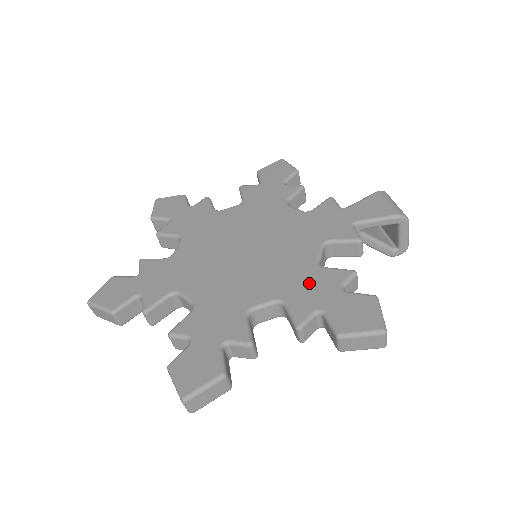
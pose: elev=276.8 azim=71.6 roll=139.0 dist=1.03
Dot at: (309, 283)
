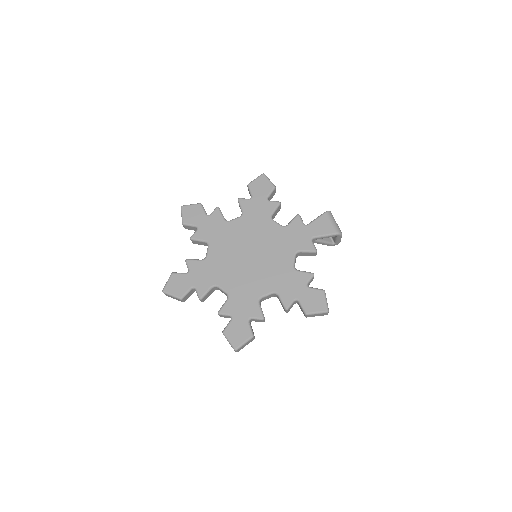
Dot at: (290, 282)
